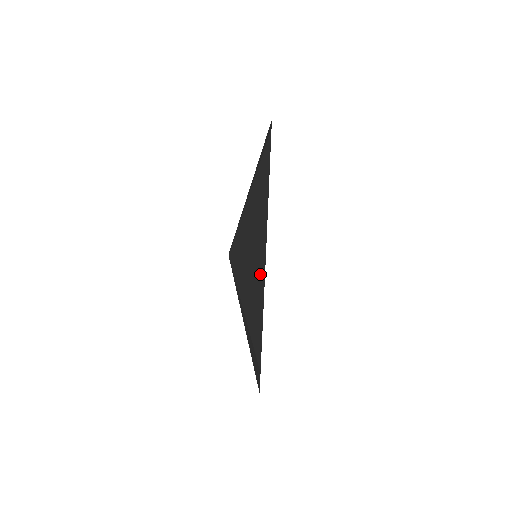
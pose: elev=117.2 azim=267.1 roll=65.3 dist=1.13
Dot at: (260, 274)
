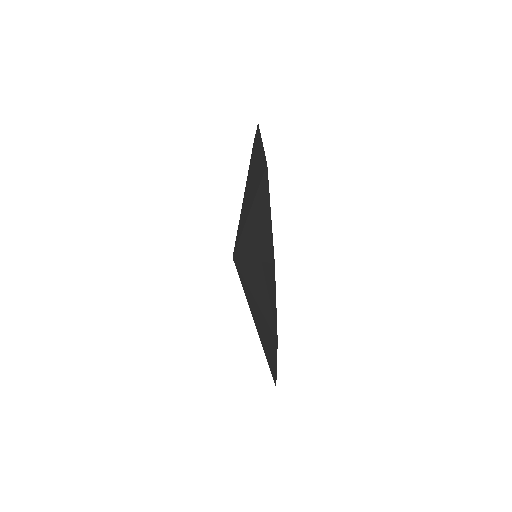
Dot at: (257, 142)
